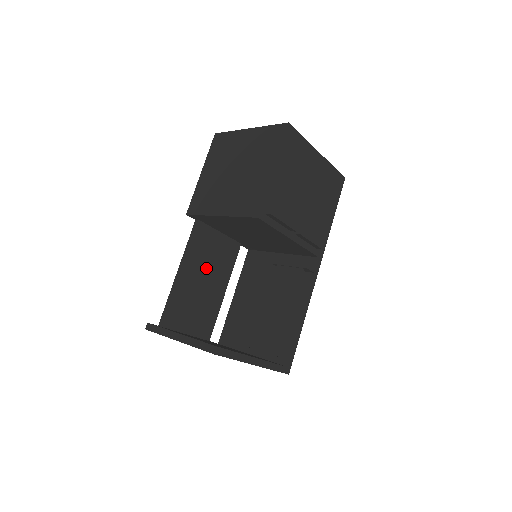
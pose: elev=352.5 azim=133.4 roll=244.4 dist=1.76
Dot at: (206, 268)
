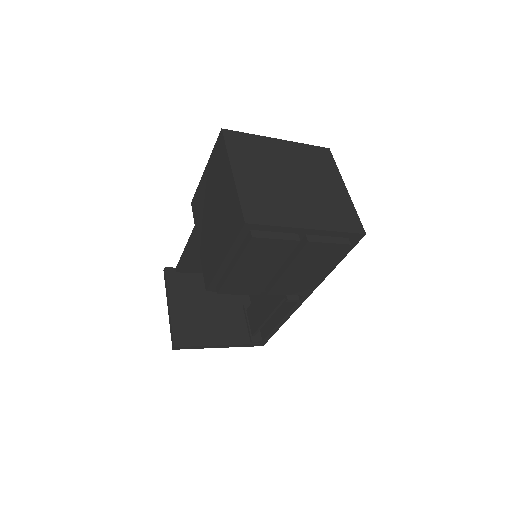
Dot at: occluded
